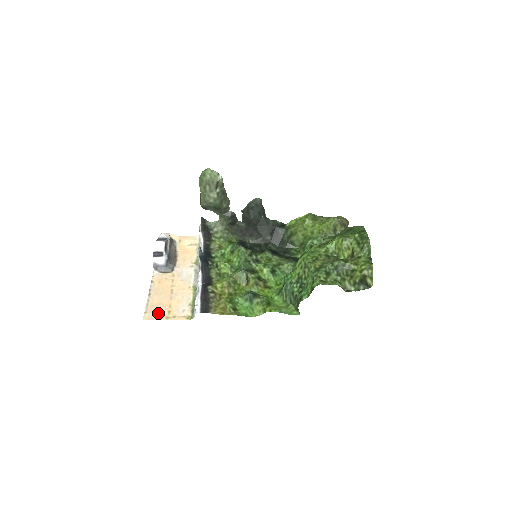
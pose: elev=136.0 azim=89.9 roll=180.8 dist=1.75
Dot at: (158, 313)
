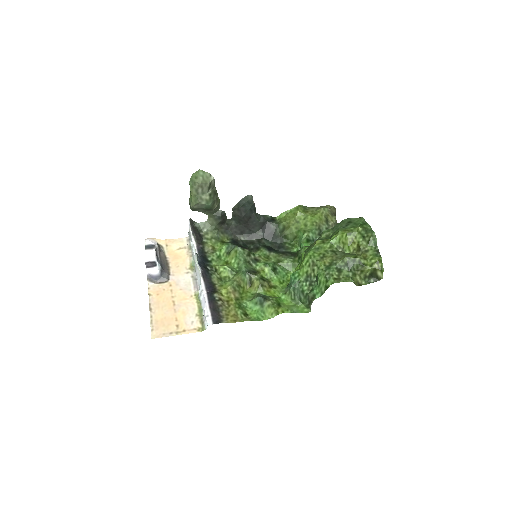
Dot at: (166, 329)
